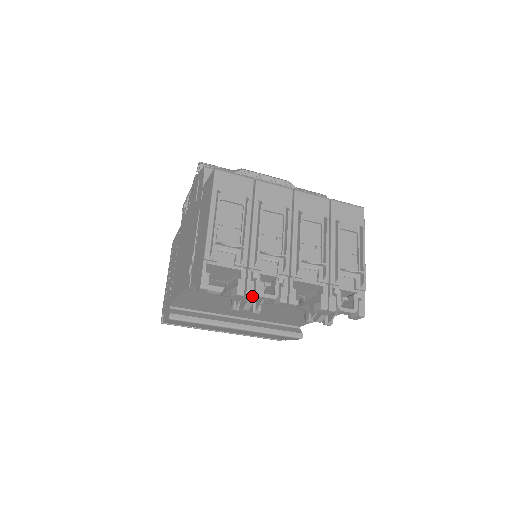
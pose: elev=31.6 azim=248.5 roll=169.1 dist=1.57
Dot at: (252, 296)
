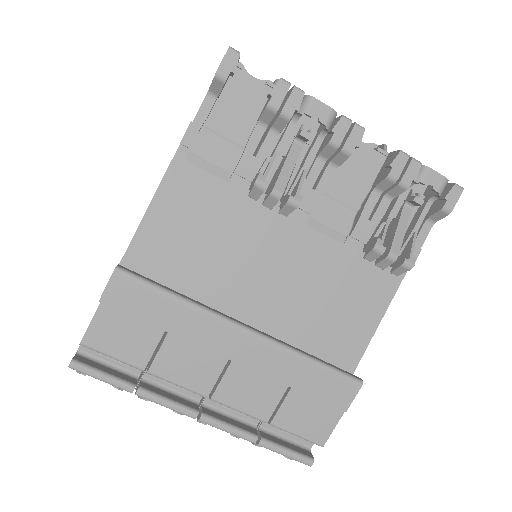
Dot at: (303, 91)
